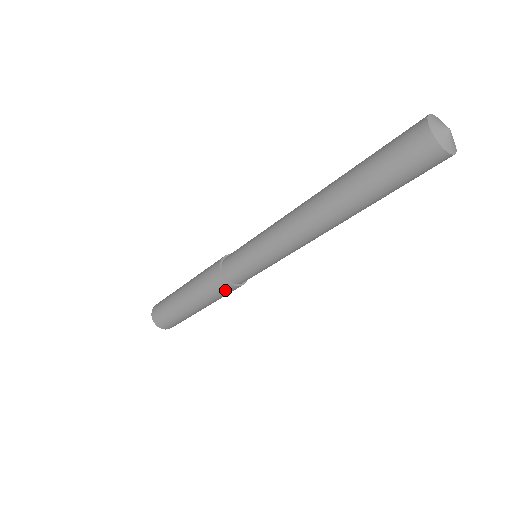
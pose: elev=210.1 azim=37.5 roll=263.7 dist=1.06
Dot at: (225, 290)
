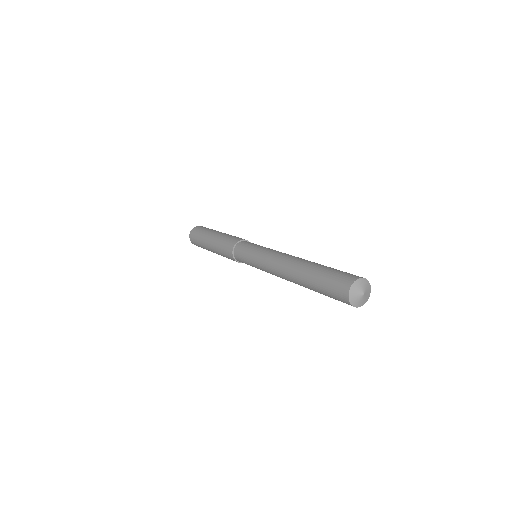
Dot at: occluded
